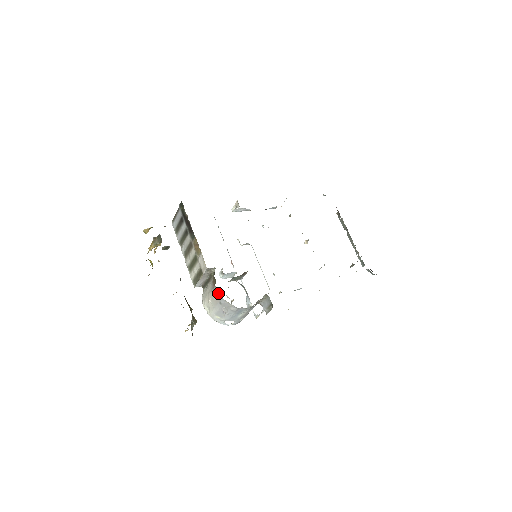
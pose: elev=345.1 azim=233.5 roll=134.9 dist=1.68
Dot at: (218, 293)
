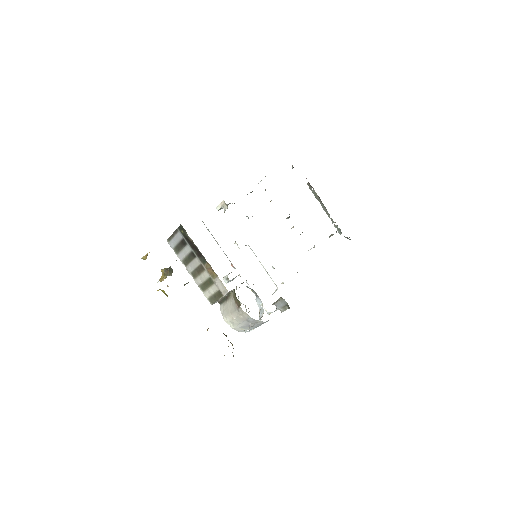
Dot at: (245, 314)
